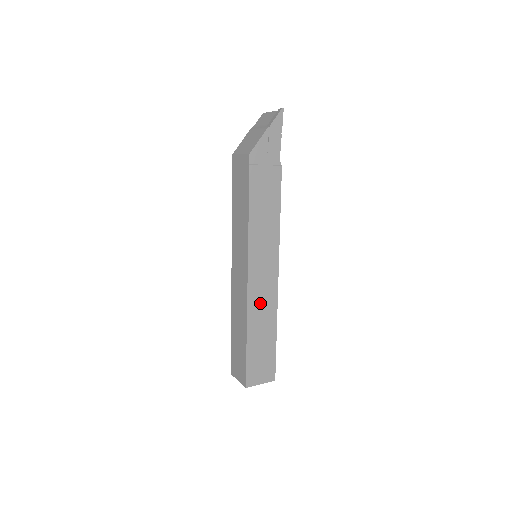
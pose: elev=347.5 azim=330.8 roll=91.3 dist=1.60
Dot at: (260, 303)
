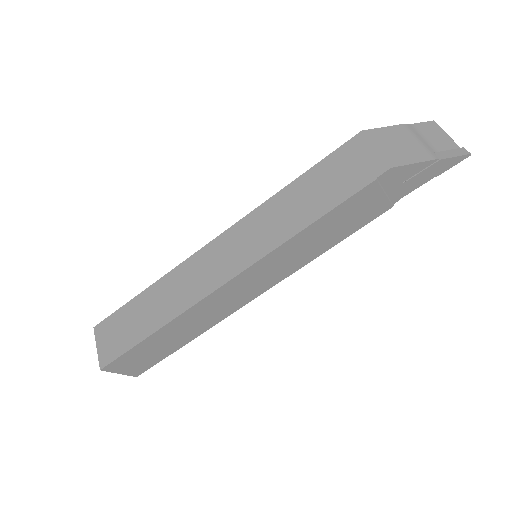
Dot at: (209, 309)
